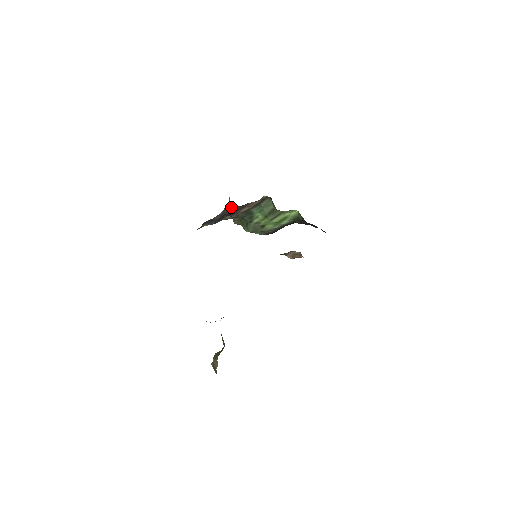
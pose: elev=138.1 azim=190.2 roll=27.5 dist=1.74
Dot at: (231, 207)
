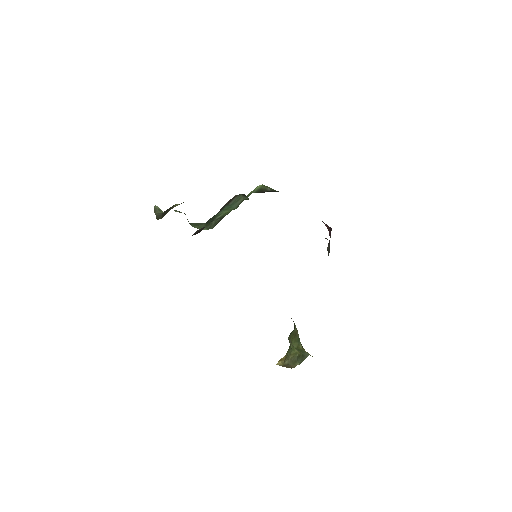
Dot at: (201, 228)
